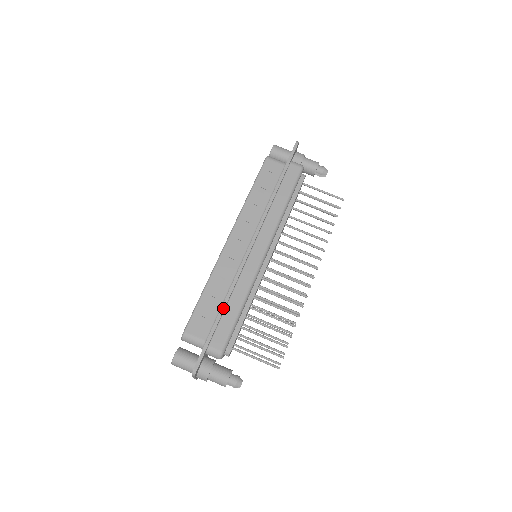
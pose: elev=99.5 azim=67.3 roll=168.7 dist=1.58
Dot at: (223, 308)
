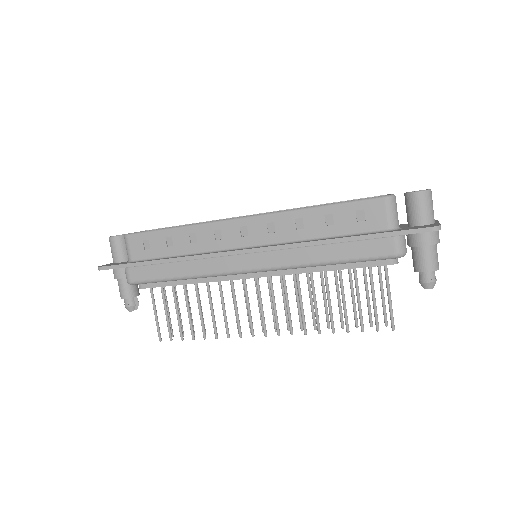
Dot at: (163, 261)
